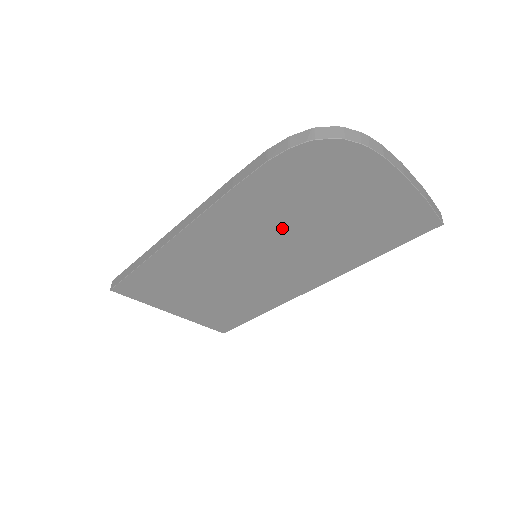
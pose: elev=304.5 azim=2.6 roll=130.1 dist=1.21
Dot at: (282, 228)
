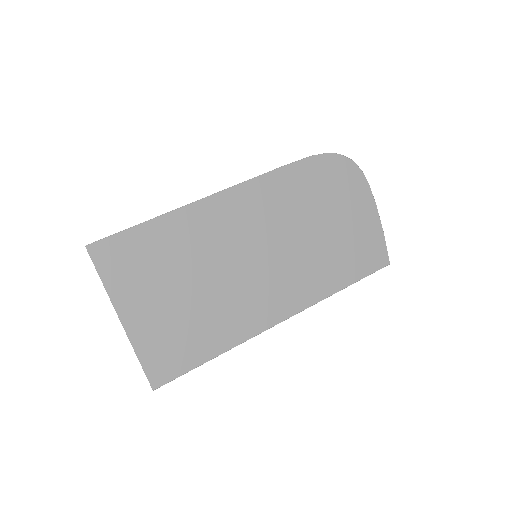
Dot at: (295, 222)
